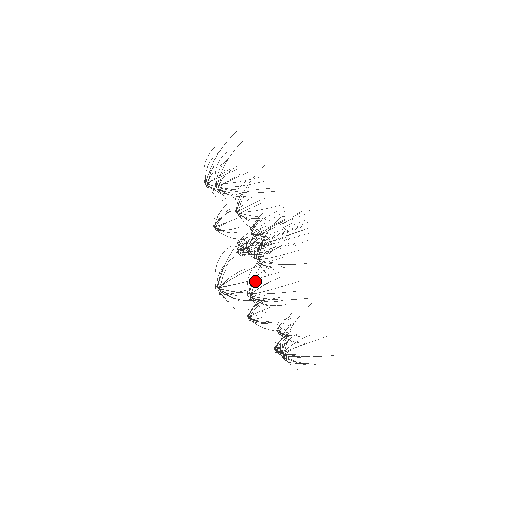
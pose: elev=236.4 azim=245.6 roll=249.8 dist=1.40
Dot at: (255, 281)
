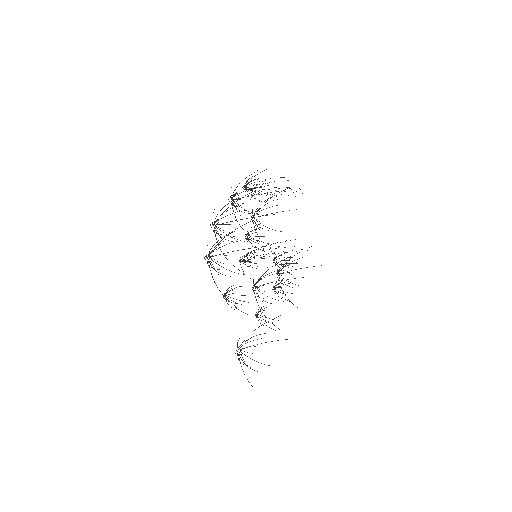
Dot at: occluded
